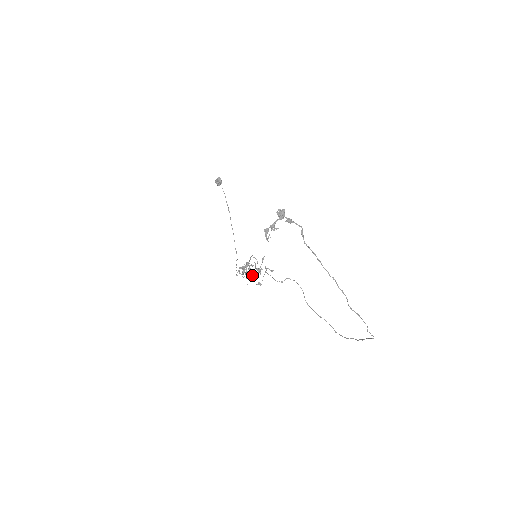
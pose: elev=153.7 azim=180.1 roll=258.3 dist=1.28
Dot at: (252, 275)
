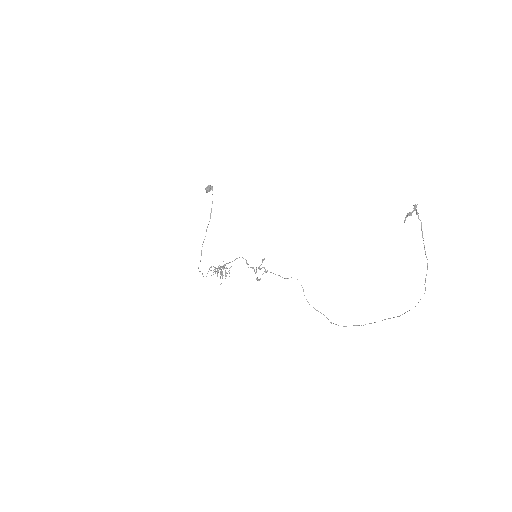
Dot at: (225, 276)
